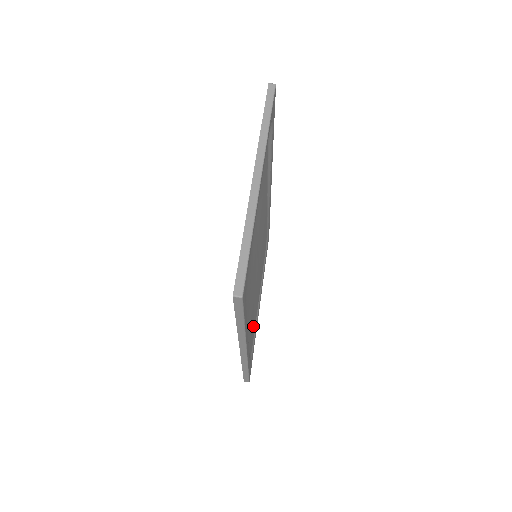
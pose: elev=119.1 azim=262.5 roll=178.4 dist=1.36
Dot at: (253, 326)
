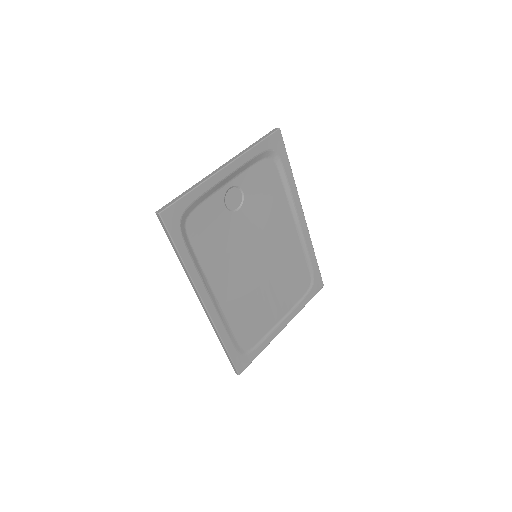
Dot at: (254, 325)
